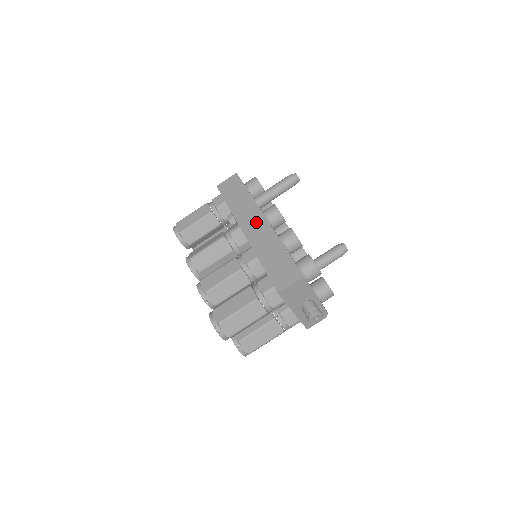
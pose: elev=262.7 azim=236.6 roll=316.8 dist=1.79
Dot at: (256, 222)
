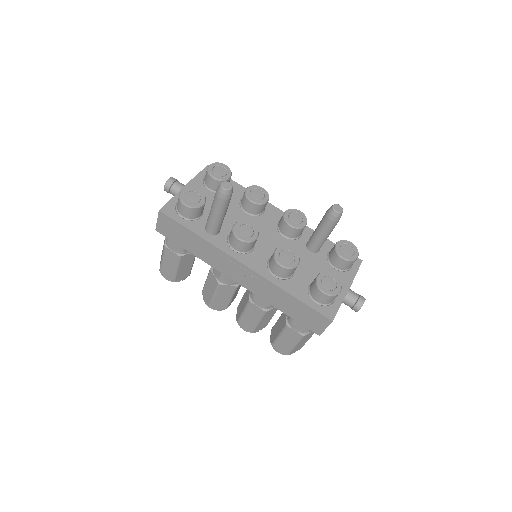
Dot at: (238, 271)
